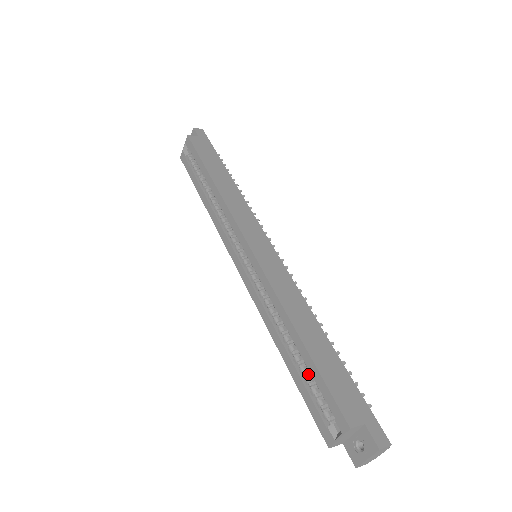
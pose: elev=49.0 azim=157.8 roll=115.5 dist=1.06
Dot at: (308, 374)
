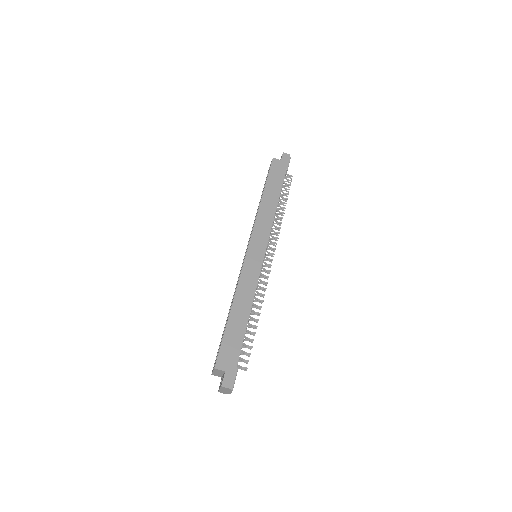
Dot at: occluded
